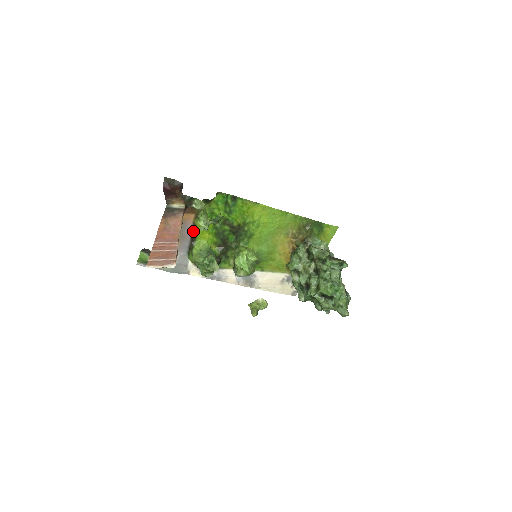
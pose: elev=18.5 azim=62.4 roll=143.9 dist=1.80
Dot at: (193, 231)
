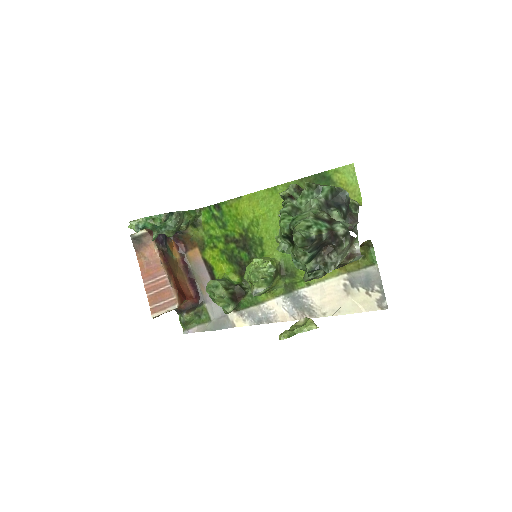
Dot at: (208, 268)
